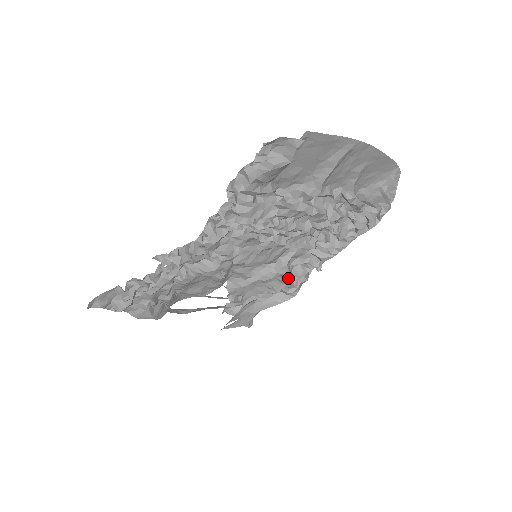
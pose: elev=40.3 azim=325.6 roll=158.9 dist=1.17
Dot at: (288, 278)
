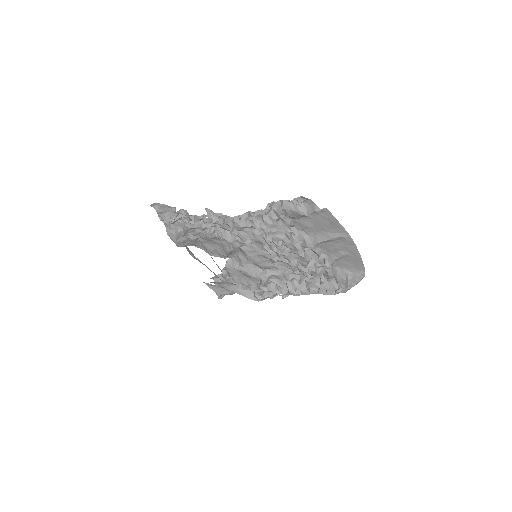
Dot at: (263, 286)
